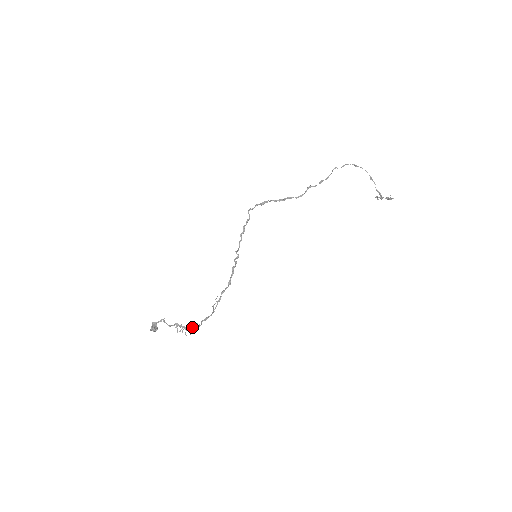
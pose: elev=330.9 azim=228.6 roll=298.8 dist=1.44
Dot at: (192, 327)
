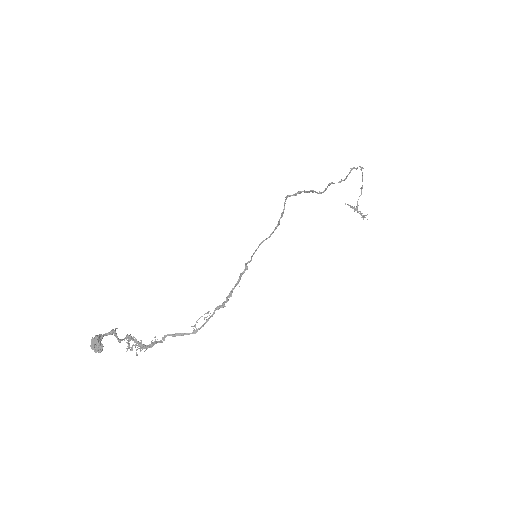
Dot at: (151, 344)
